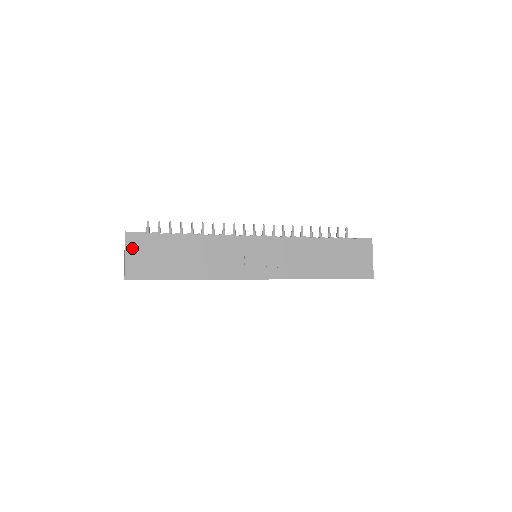
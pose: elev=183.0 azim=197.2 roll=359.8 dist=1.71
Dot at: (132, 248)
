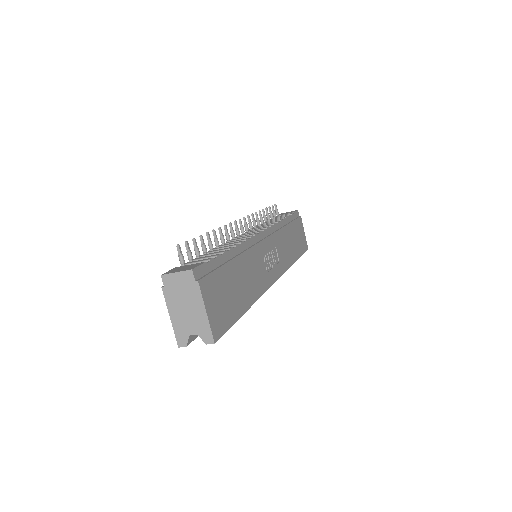
Dot at: (206, 292)
